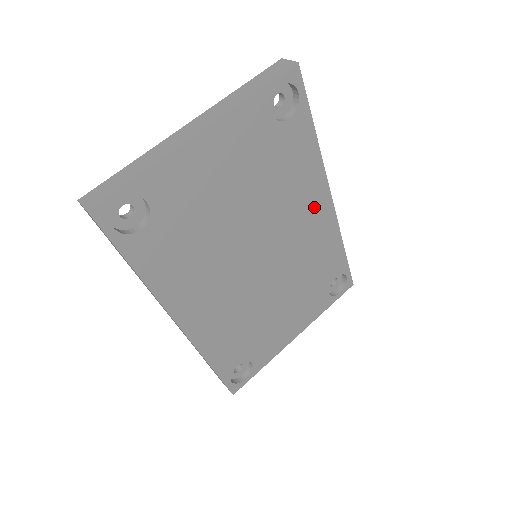
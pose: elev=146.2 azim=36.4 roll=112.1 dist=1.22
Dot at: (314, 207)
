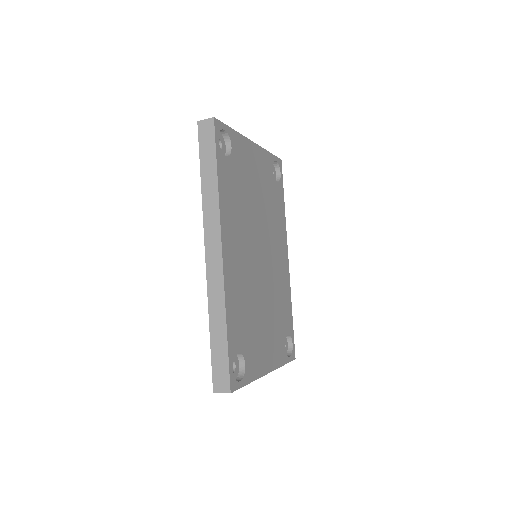
Dot at: (282, 252)
